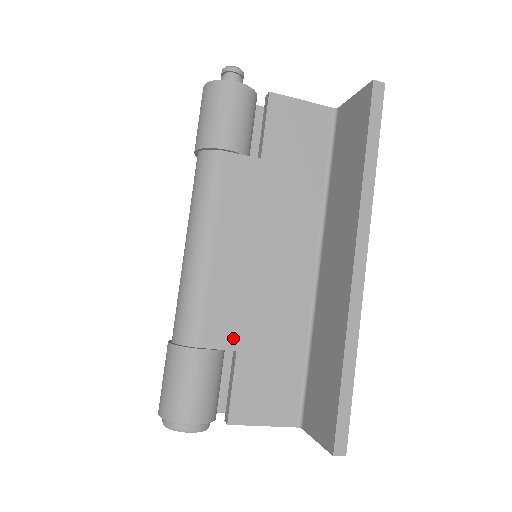
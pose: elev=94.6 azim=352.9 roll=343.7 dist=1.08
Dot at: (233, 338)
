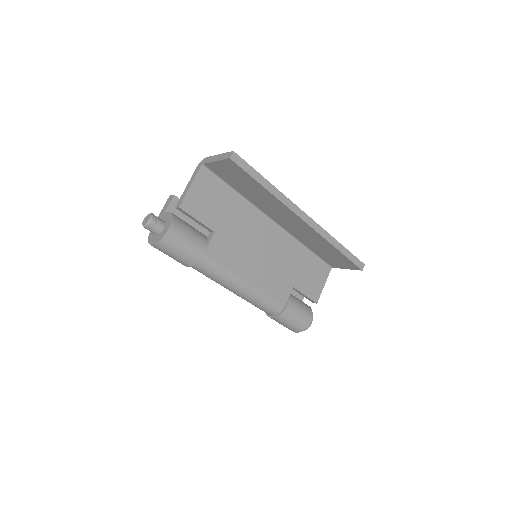
Dot at: (288, 287)
